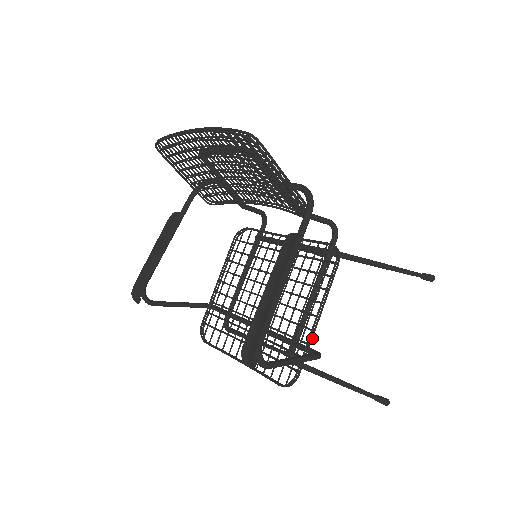
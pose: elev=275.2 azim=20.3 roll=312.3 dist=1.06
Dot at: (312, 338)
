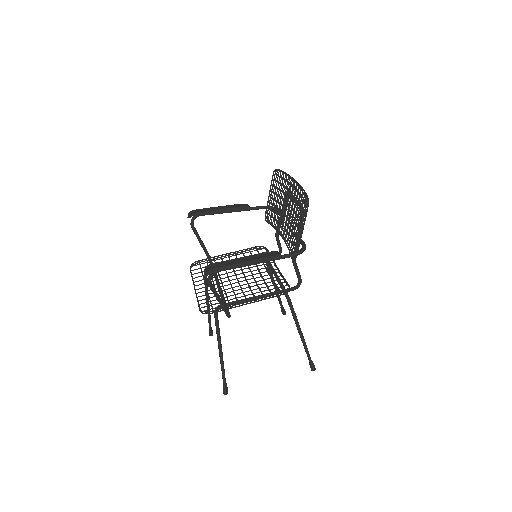
Dot at: (235, 307)
